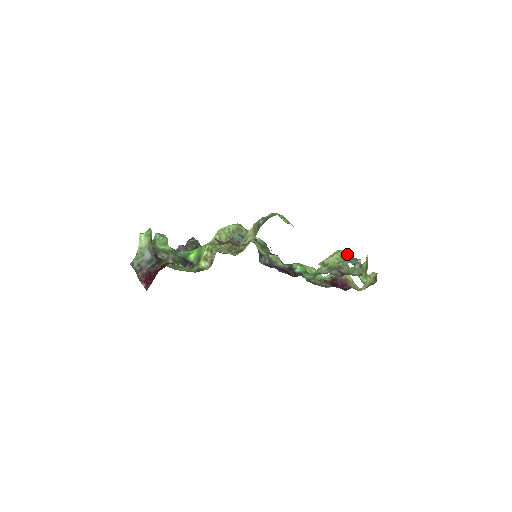
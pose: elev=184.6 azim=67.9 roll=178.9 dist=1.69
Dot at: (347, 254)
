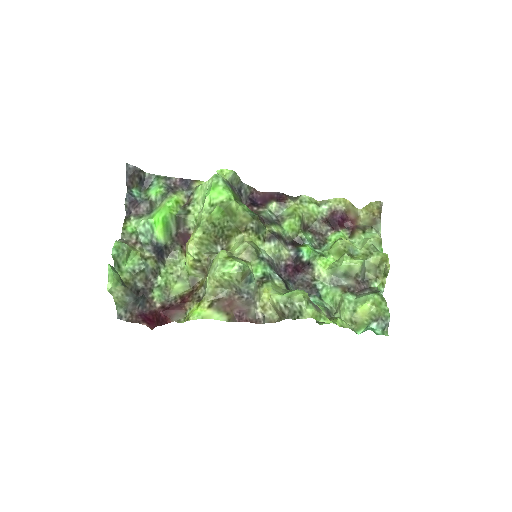
Dot at: (377, 314)
